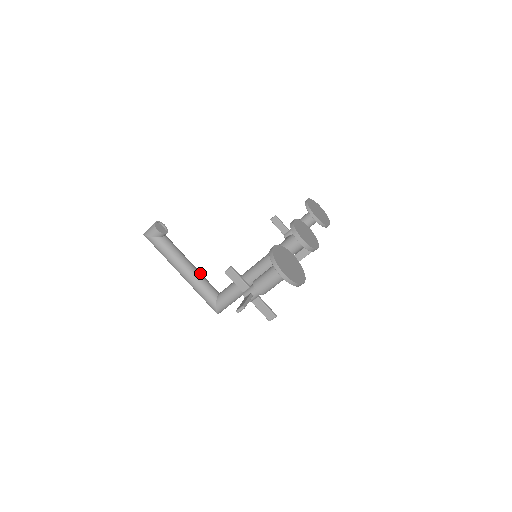
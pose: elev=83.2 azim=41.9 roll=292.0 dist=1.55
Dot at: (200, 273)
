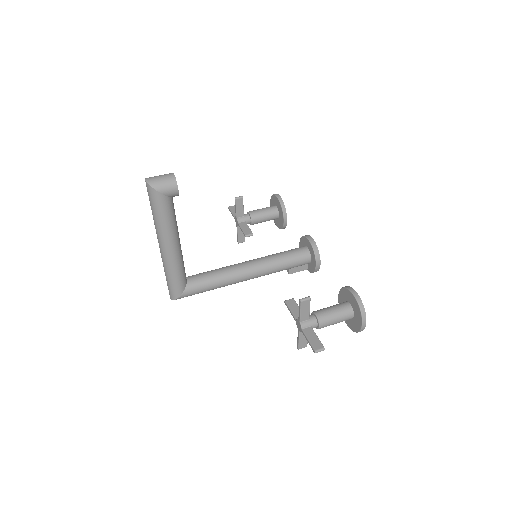
Dot at: occluded
